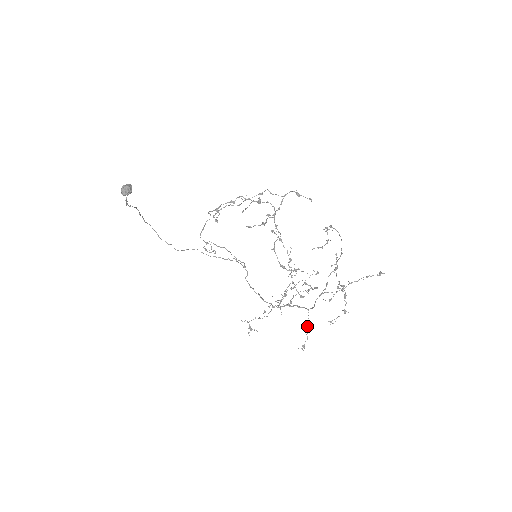
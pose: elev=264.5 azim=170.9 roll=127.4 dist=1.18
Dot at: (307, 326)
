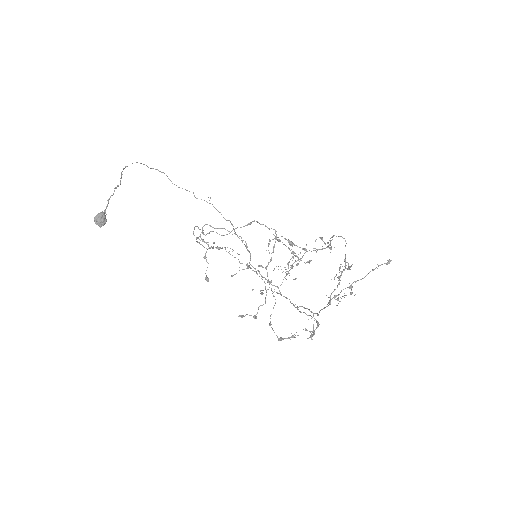
Dot at: (313, 330)
